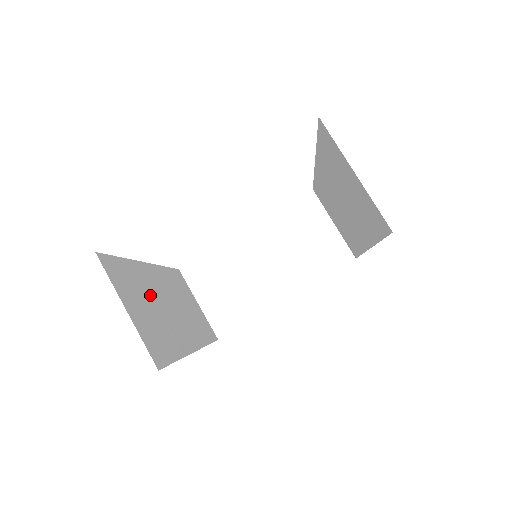
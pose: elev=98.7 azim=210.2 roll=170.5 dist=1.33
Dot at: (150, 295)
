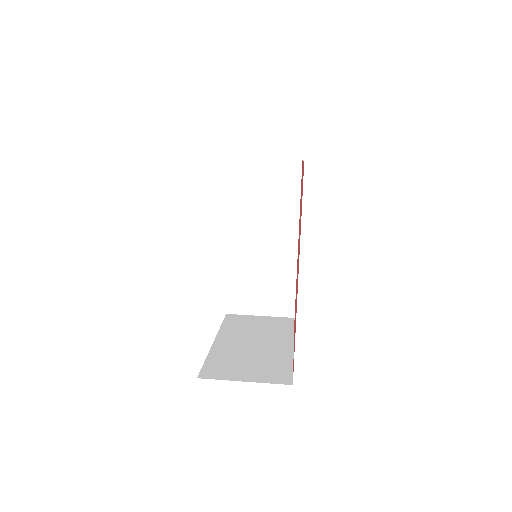
Dot at: occluded
